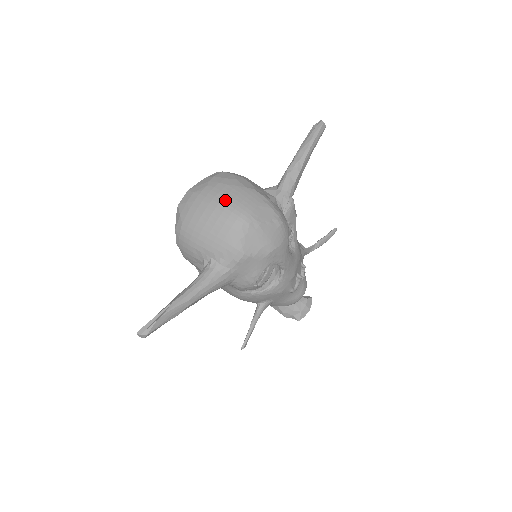
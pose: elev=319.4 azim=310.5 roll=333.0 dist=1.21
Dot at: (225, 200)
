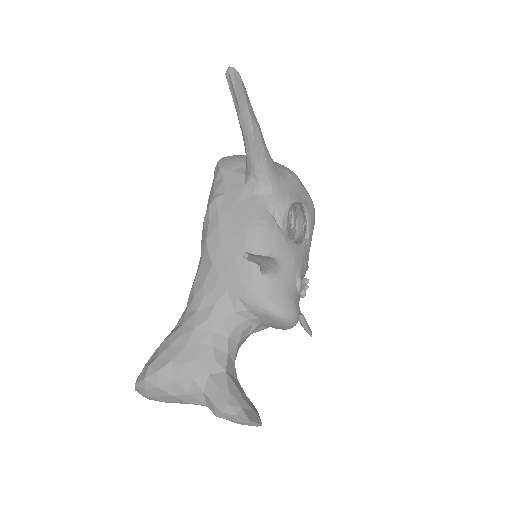
Dot at: occluded
